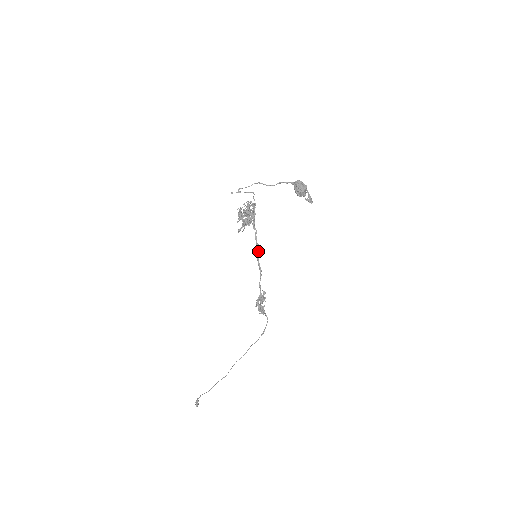
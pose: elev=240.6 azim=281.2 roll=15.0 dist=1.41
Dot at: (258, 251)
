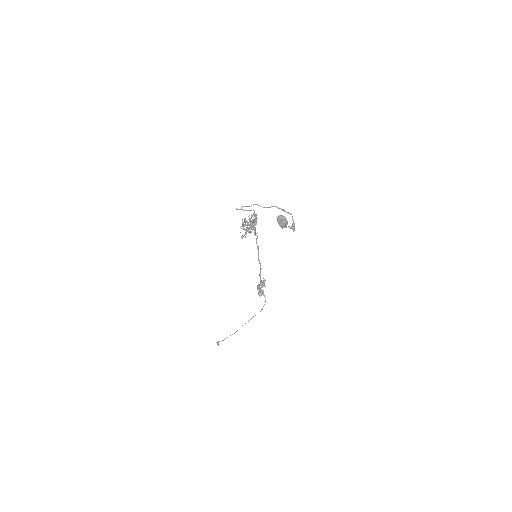
Dot at: (258, 252)
